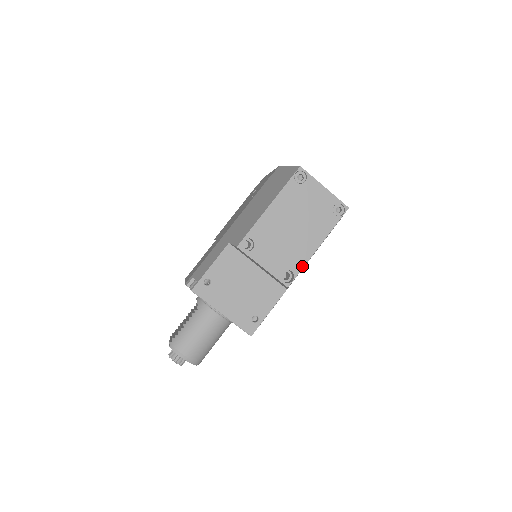
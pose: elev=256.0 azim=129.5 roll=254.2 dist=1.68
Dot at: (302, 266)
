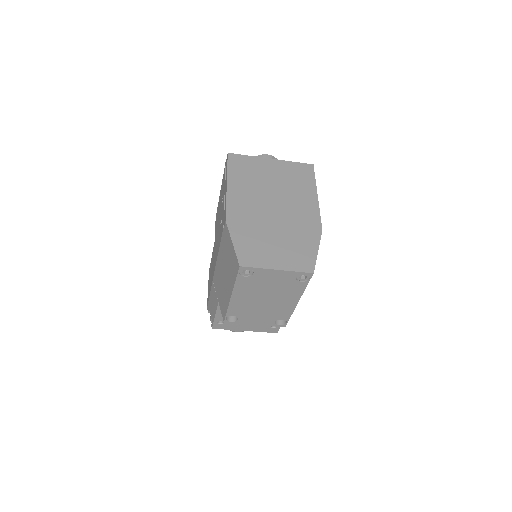
Dot at: (290, 315)
